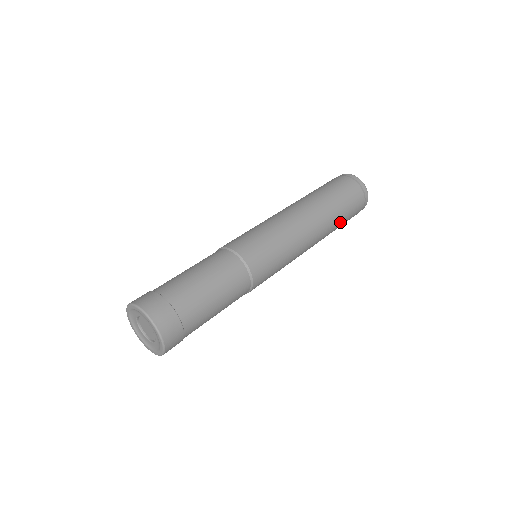
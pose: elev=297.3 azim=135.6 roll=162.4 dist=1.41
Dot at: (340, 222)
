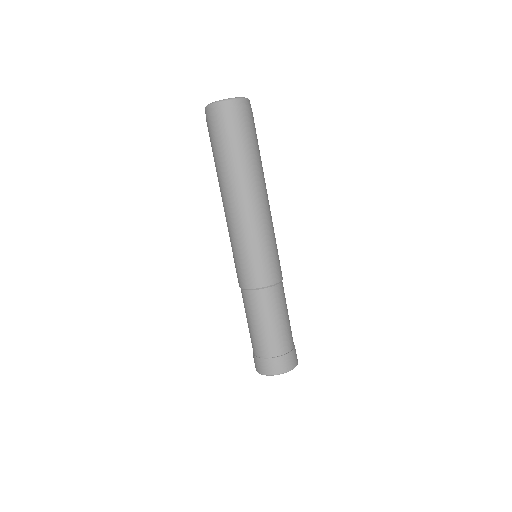
Dot at: (259, 153)
